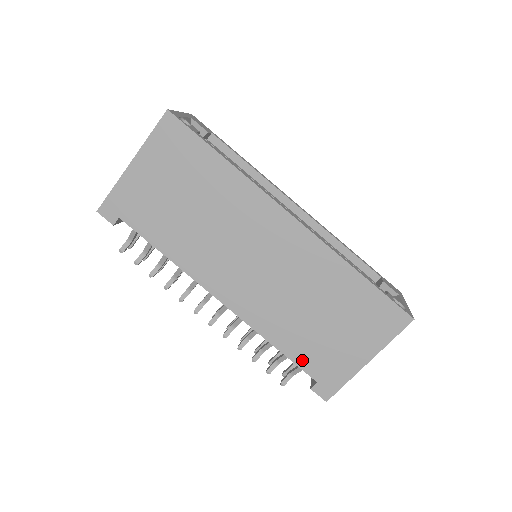
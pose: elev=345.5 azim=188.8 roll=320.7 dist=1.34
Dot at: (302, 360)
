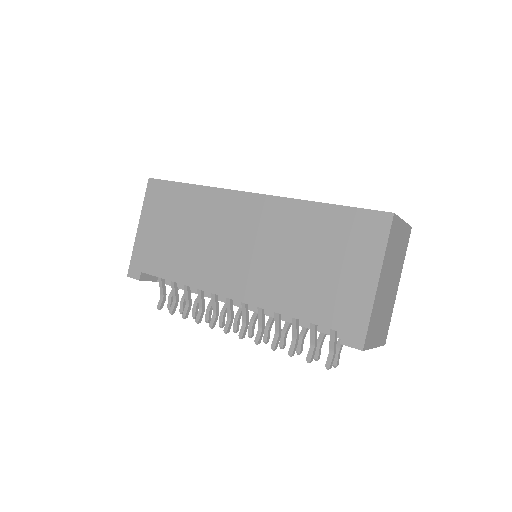
Dot at: (317, 316)
